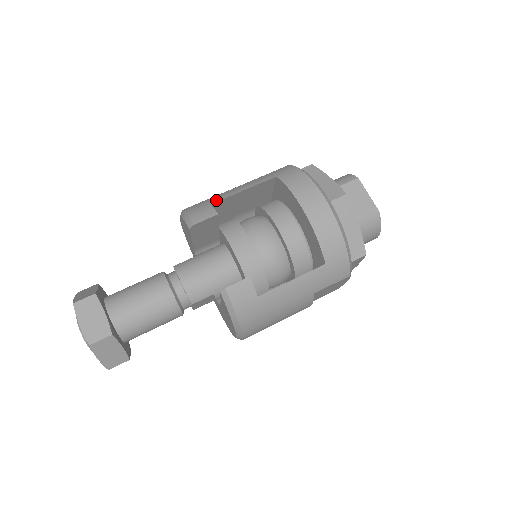
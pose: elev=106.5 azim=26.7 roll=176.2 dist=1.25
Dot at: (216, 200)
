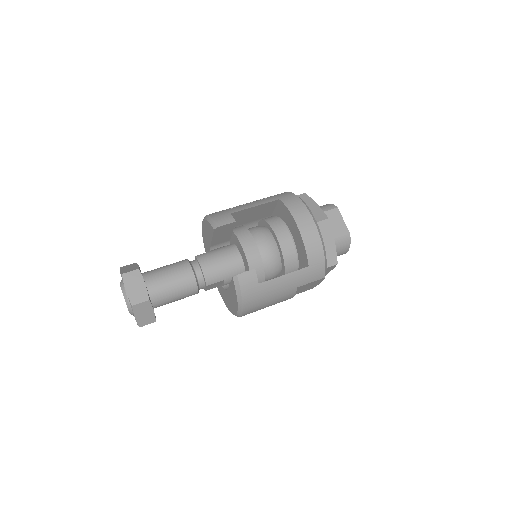
Dot at: (234, 211)
